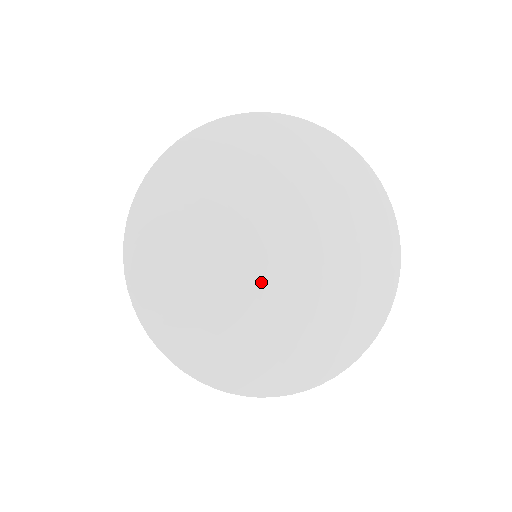
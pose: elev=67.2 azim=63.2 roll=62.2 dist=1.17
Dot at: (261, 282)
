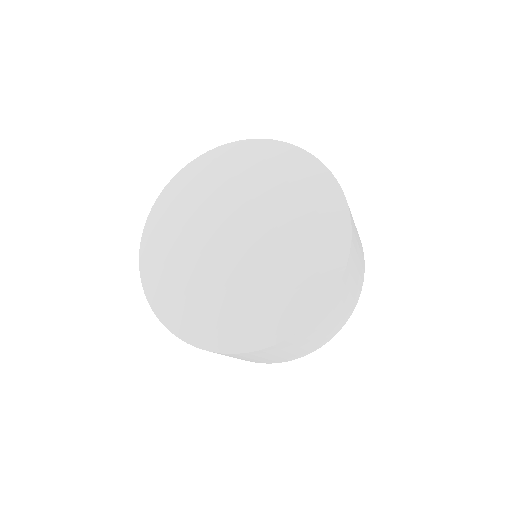
Dot at: (216, 254)
